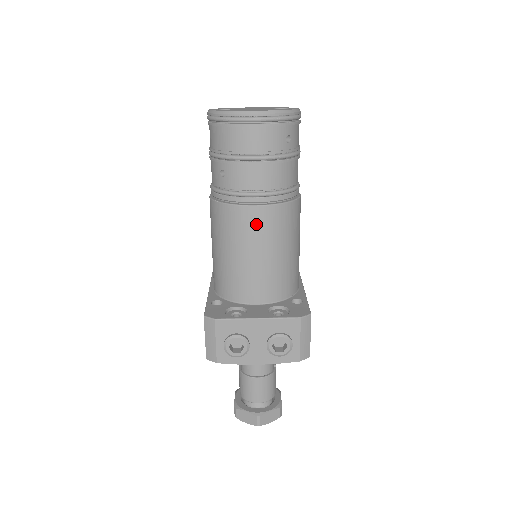
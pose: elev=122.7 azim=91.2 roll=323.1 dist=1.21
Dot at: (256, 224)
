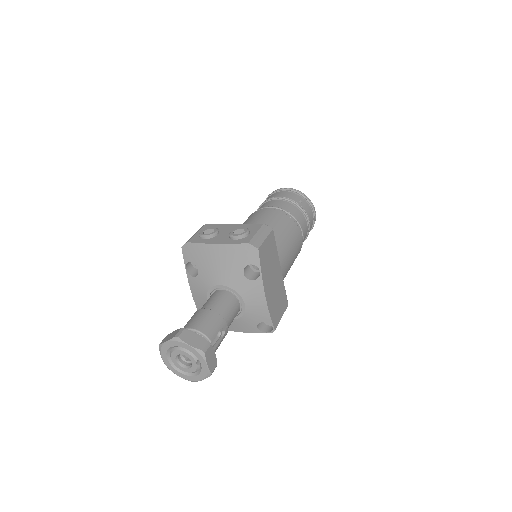
Dot at: (263, 214)
